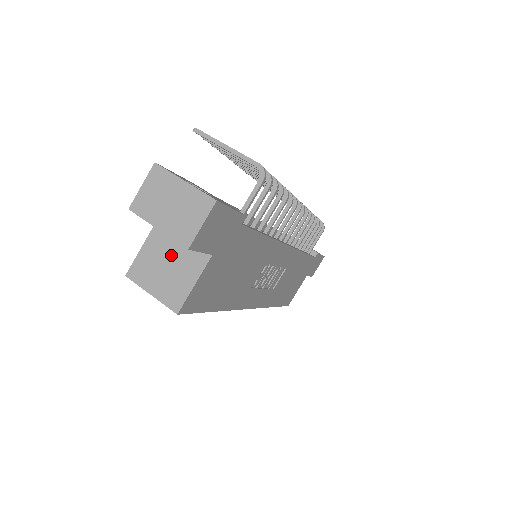
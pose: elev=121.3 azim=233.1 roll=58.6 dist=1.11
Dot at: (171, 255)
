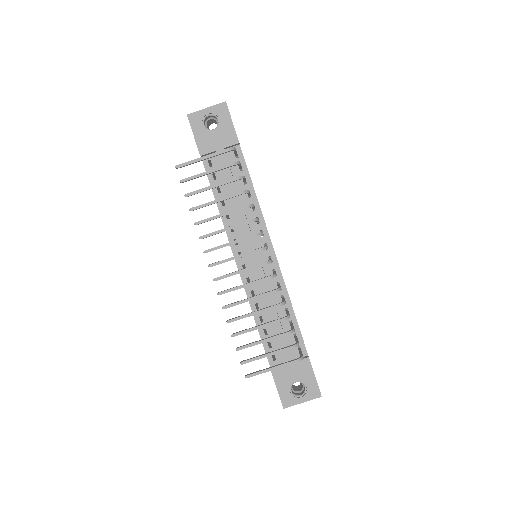
Dot at: occluded
